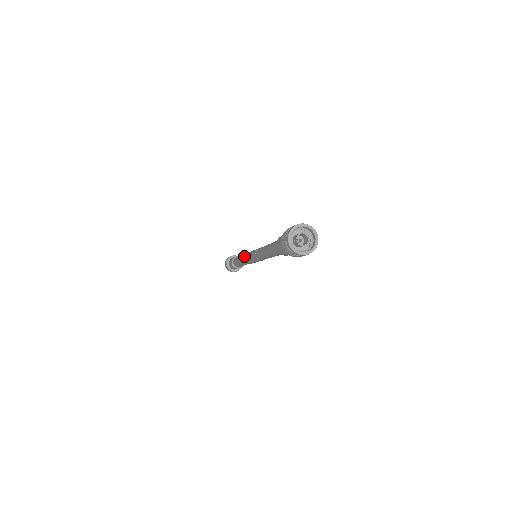
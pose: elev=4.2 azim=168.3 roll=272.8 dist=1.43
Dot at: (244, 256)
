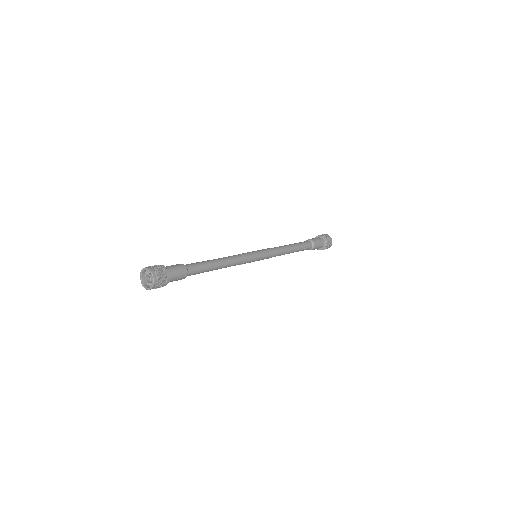
Dot at: occluded
